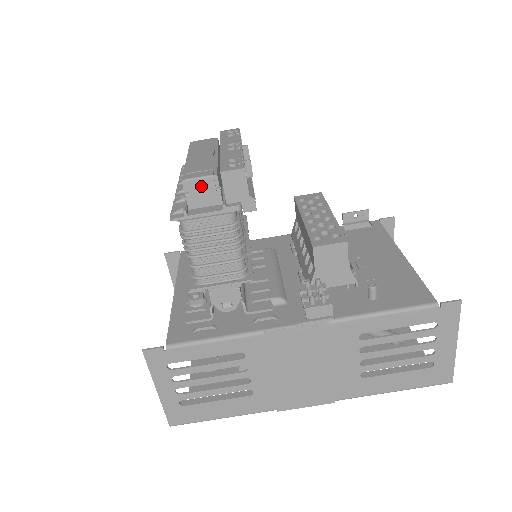
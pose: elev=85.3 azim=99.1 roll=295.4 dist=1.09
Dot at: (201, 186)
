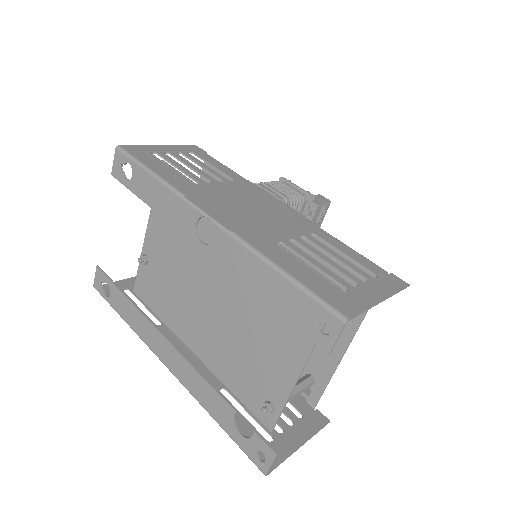
Dot at: occluded
